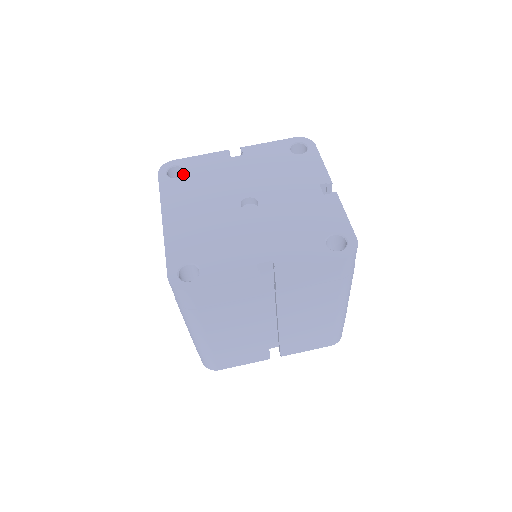
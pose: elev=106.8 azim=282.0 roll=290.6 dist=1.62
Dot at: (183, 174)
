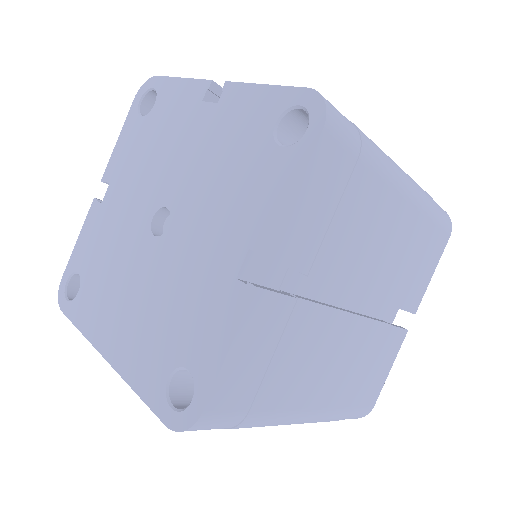
Dot at: (80, 280)
